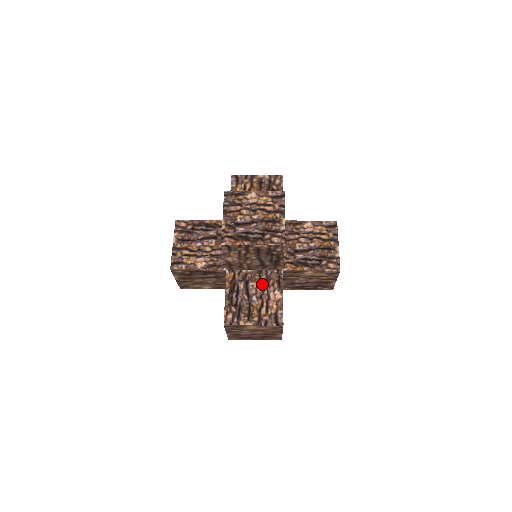
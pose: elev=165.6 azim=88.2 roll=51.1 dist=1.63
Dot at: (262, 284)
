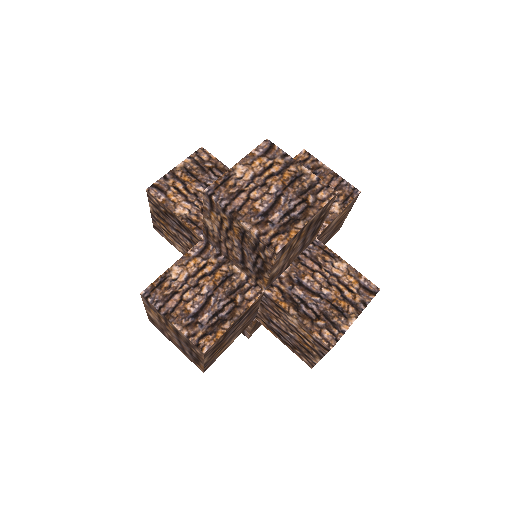
Dot at: occluded
